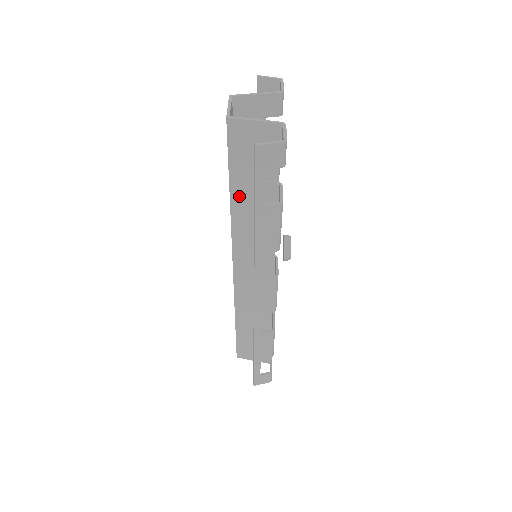
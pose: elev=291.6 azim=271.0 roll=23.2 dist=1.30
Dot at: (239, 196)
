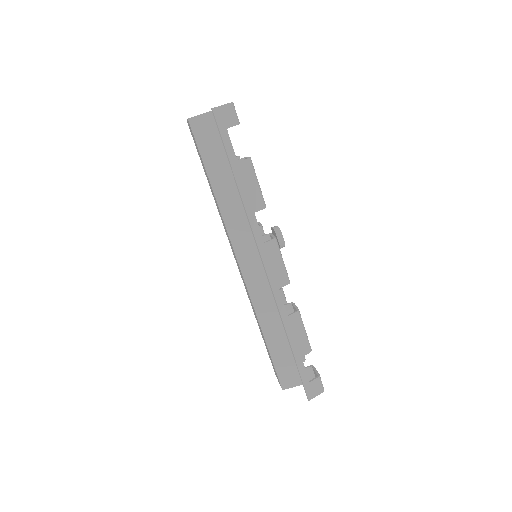
Dot at: (219, 185)
